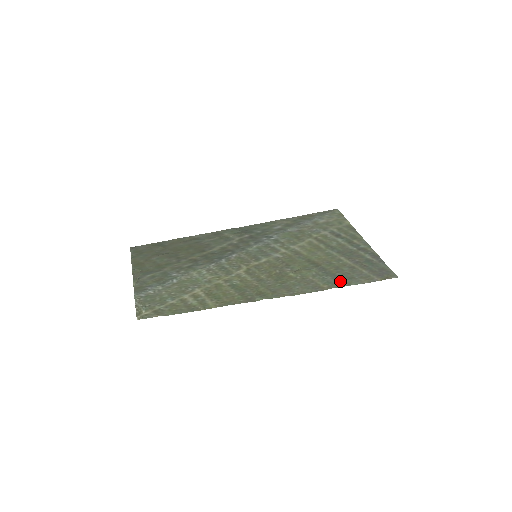
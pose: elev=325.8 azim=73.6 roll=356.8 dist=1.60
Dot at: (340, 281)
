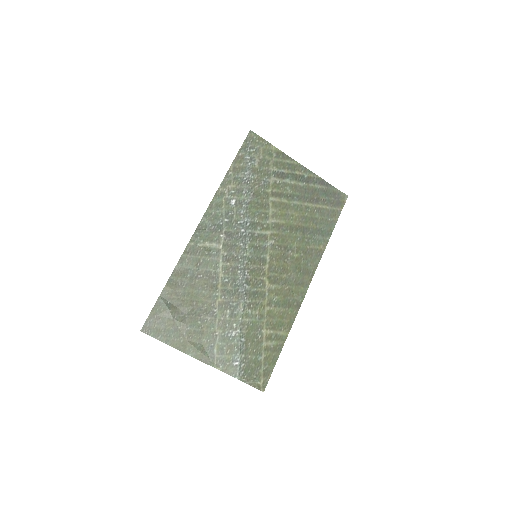
Dot at: (325, 234)
